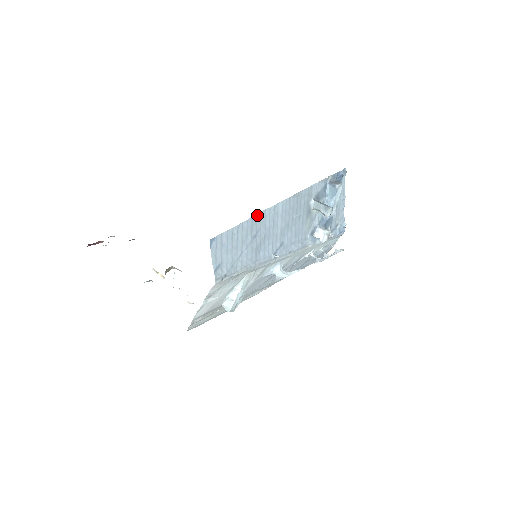
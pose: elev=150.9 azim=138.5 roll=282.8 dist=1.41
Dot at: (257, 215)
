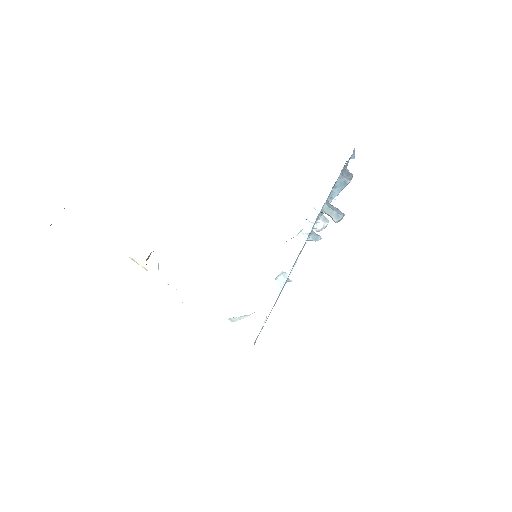
Dot at: occluded
